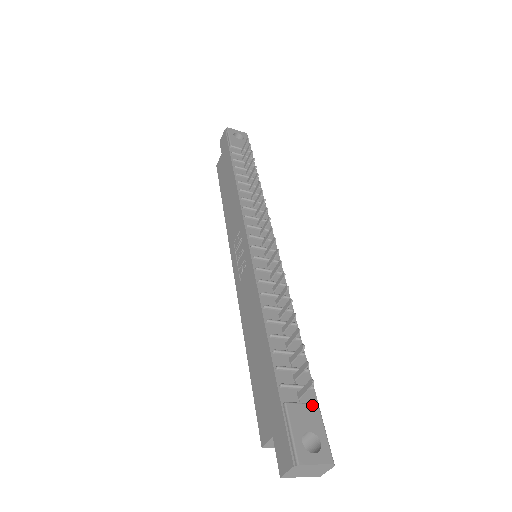
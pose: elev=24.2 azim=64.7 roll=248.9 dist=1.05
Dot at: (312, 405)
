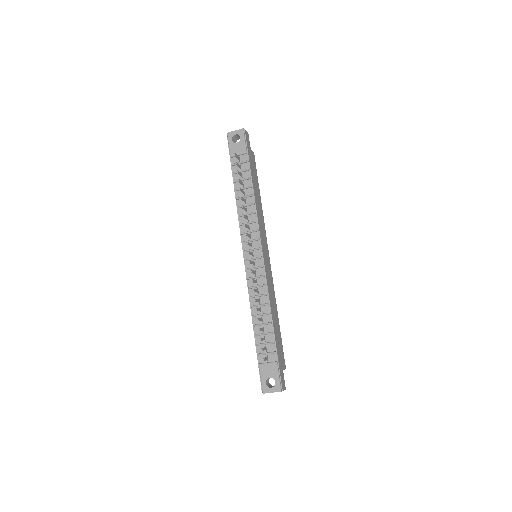
Dot at: (273, 363)
